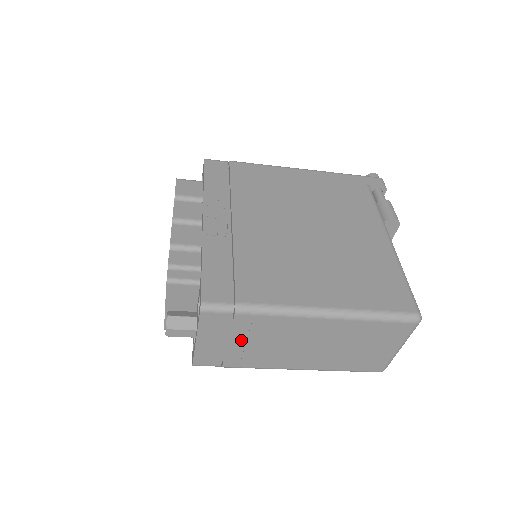
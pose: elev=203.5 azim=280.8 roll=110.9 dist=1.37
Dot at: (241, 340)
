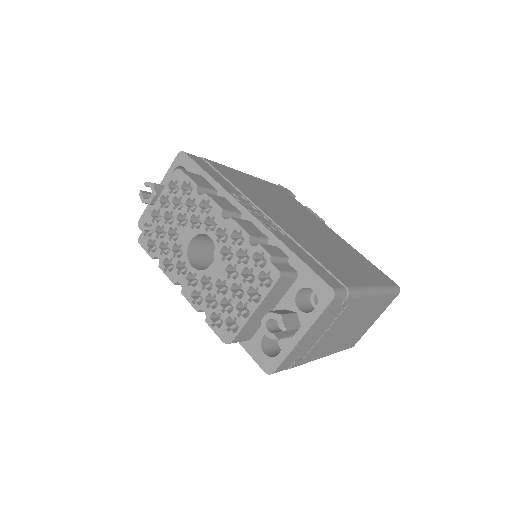
Dot at: (325, 330)
